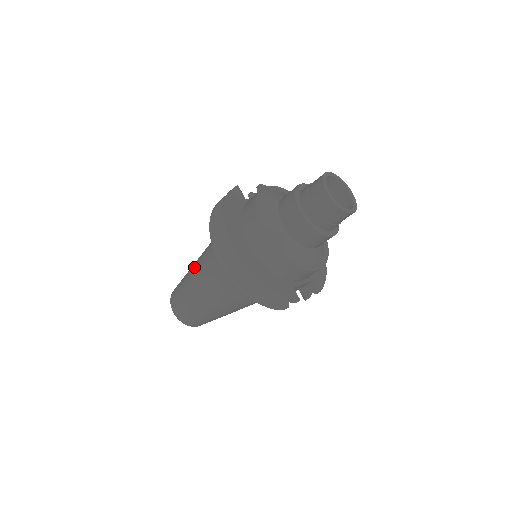
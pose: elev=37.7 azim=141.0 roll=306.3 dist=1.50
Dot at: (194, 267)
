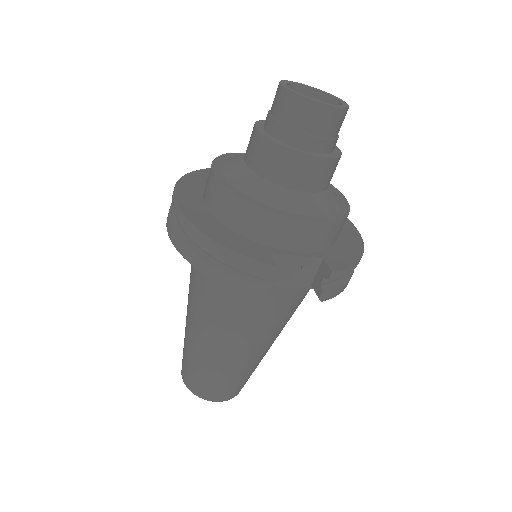
Dot at: occluded
